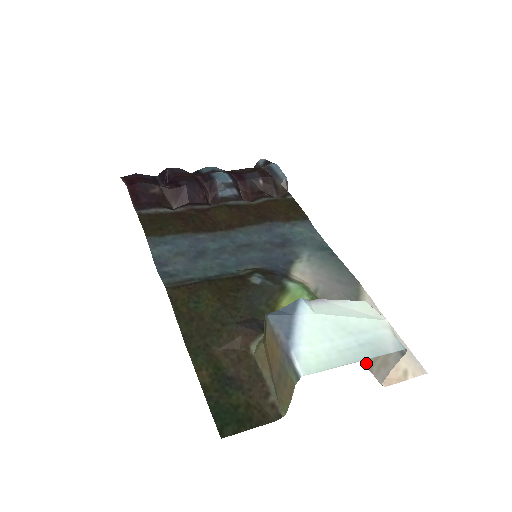
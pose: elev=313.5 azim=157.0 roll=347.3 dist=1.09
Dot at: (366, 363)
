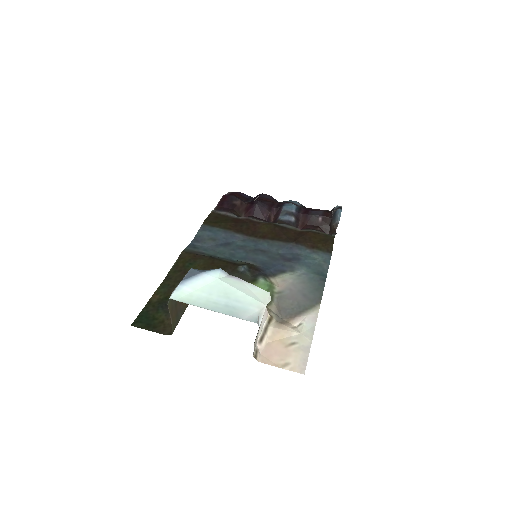
Dot at: (257, 340)
